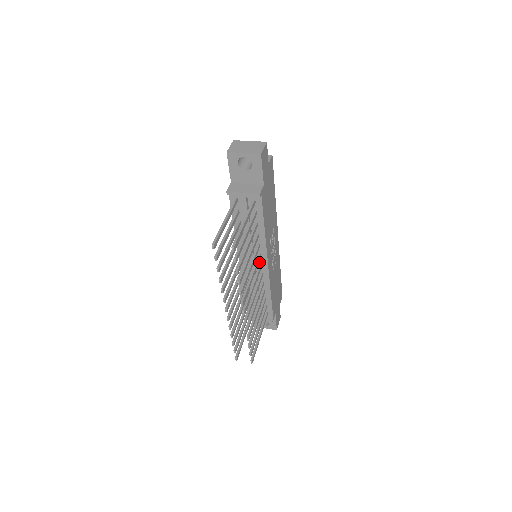
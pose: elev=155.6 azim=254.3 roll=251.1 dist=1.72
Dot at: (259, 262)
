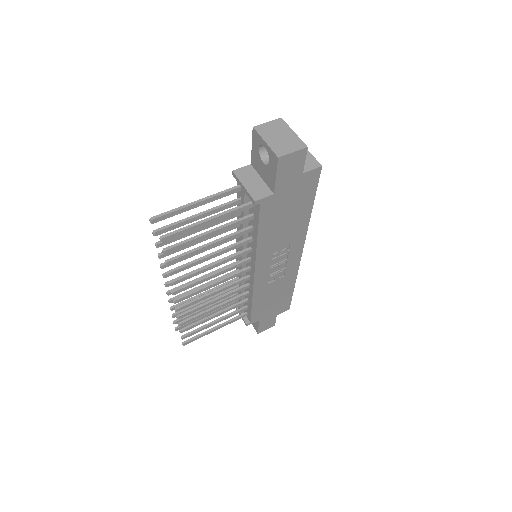
Dot at: (249, 265)
